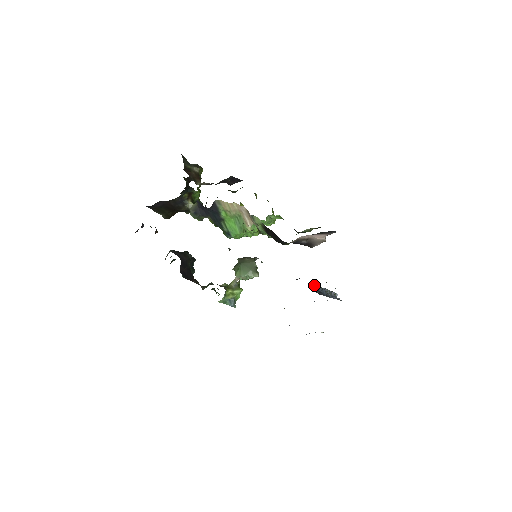
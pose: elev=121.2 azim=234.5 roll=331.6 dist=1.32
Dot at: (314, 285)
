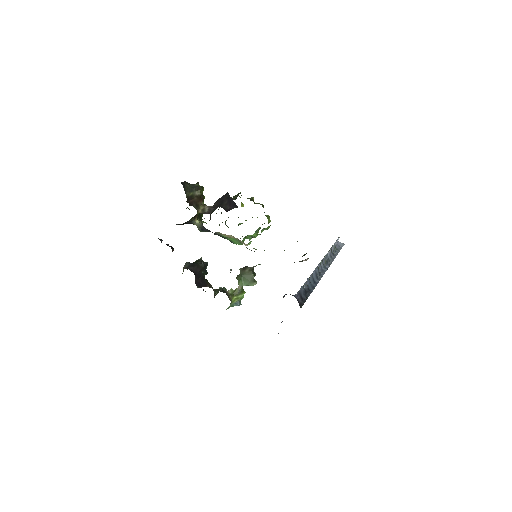
Dot at: (300, 292)
